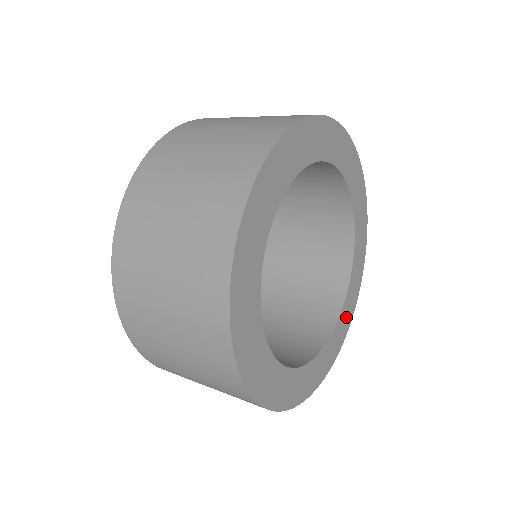
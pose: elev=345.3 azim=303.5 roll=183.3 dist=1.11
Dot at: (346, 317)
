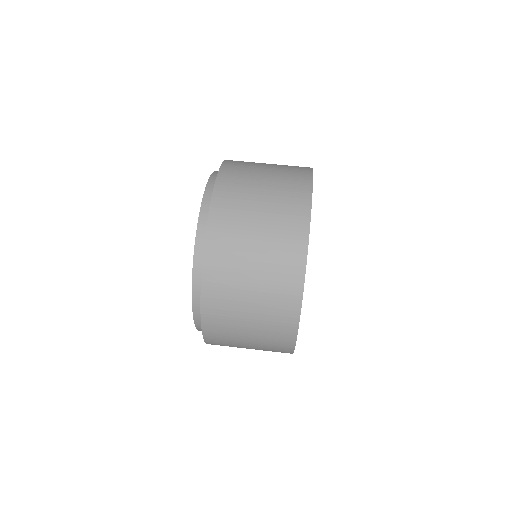
Dot at: occluded
